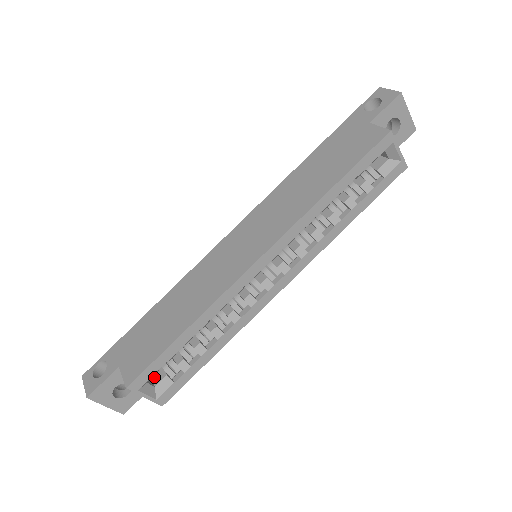
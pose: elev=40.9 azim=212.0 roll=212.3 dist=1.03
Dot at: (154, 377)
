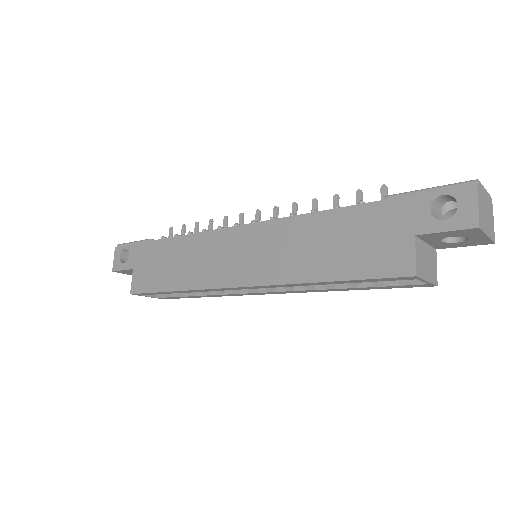
Dot at: occluded
